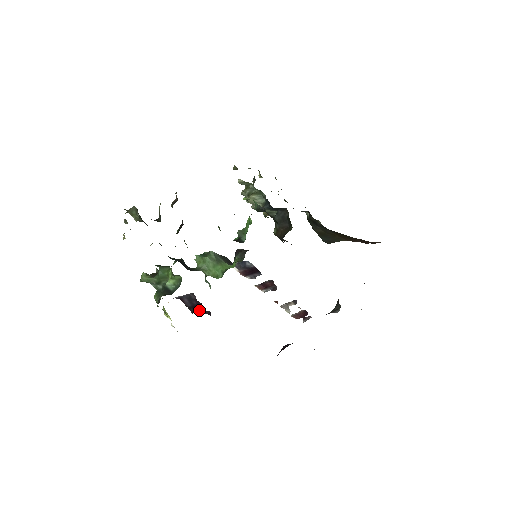
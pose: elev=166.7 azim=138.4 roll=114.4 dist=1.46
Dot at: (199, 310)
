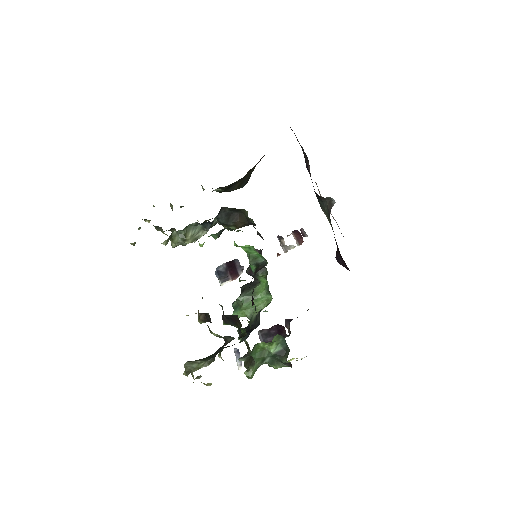
Dot at: (283, 329)
